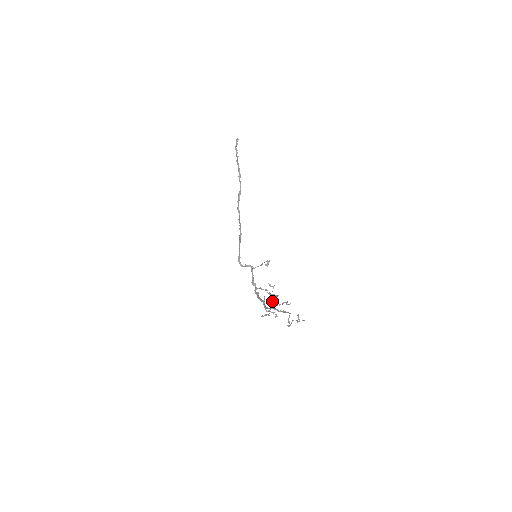
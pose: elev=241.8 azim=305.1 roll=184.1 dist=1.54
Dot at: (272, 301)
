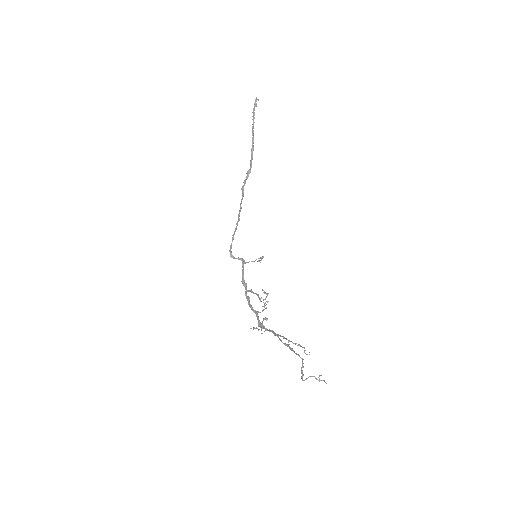
Dot at: (262, 310)
